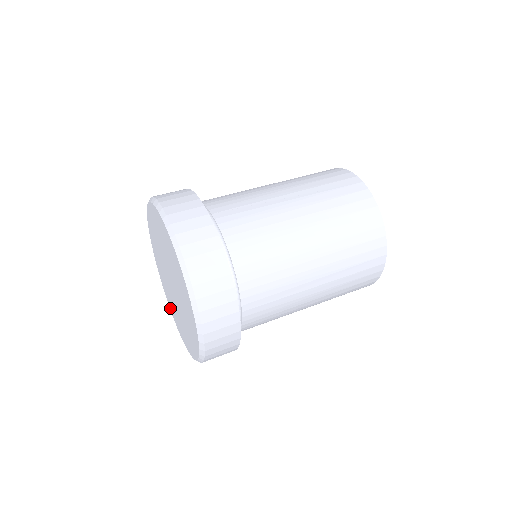
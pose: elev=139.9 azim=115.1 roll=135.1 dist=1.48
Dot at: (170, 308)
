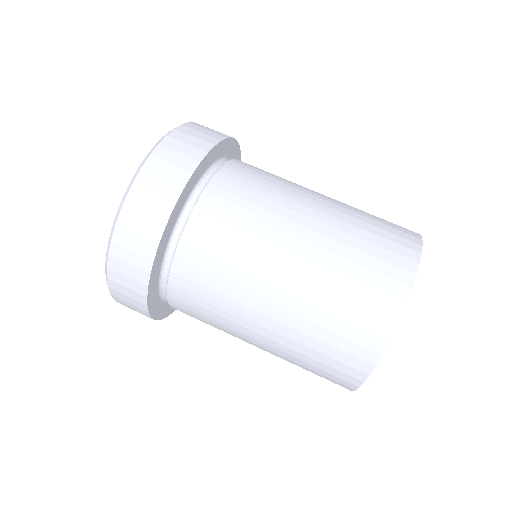
Dot at: occluded
